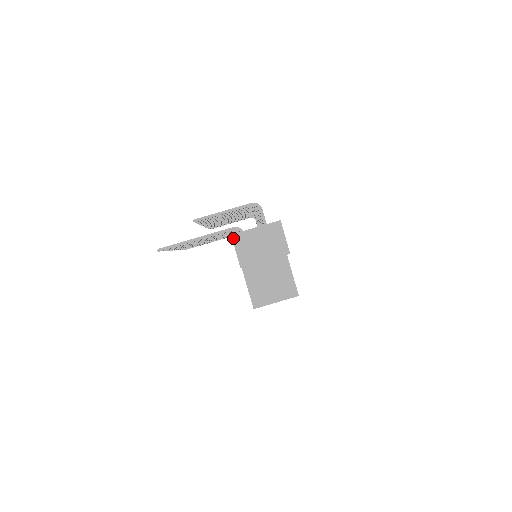
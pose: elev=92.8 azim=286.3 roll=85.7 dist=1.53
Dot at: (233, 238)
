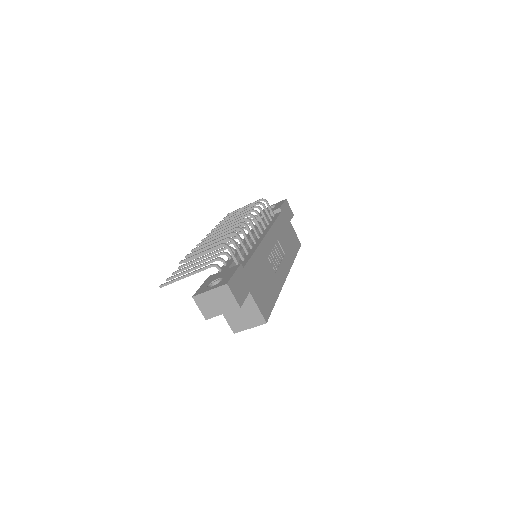
Dot at: (194, 299)
